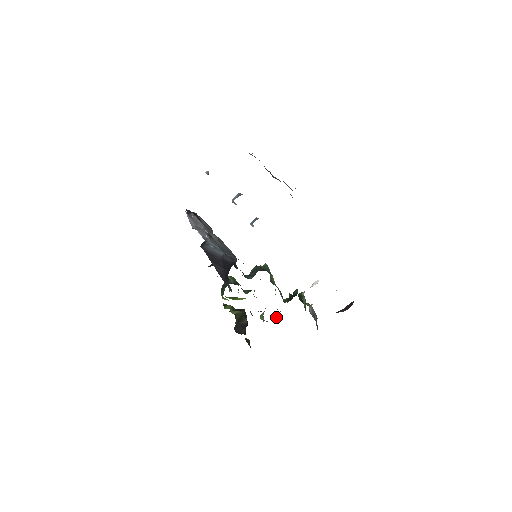
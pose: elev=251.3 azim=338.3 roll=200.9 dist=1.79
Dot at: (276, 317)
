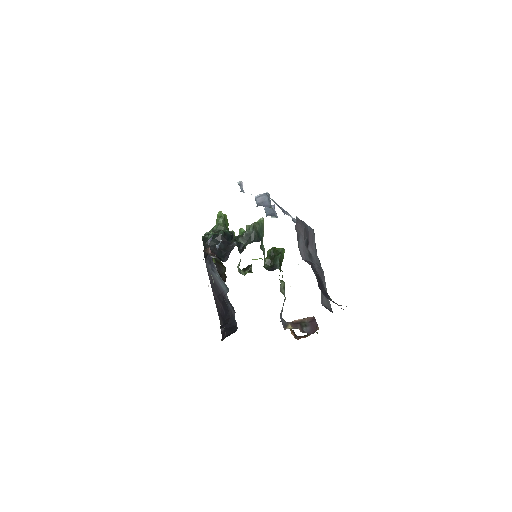
Dot at: occluded
